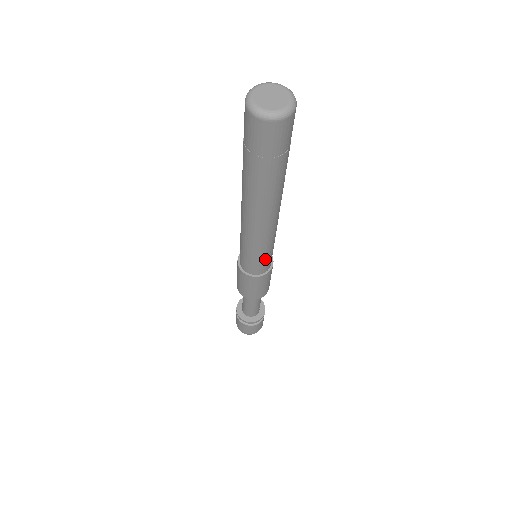
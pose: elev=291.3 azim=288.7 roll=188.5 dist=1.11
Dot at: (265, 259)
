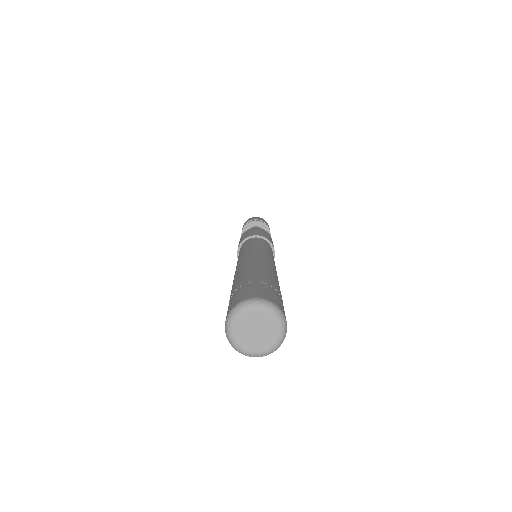
Dot at: occluded
